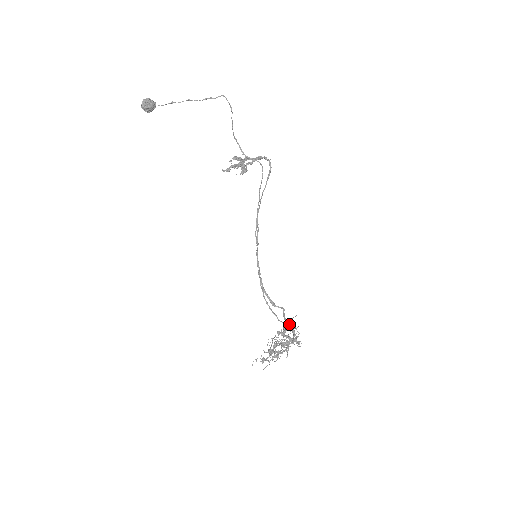
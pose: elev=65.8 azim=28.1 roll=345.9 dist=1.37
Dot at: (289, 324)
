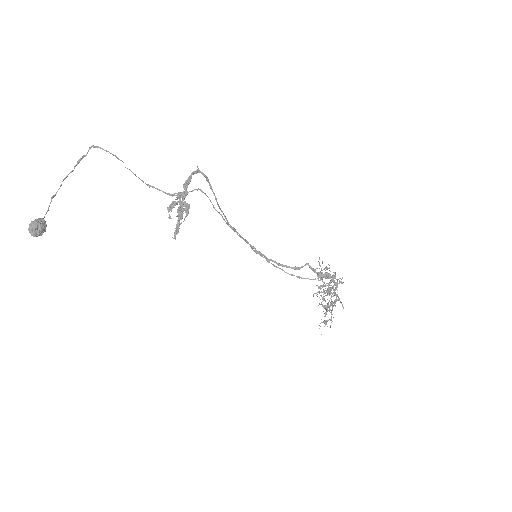
Dot at: (323, 275)
